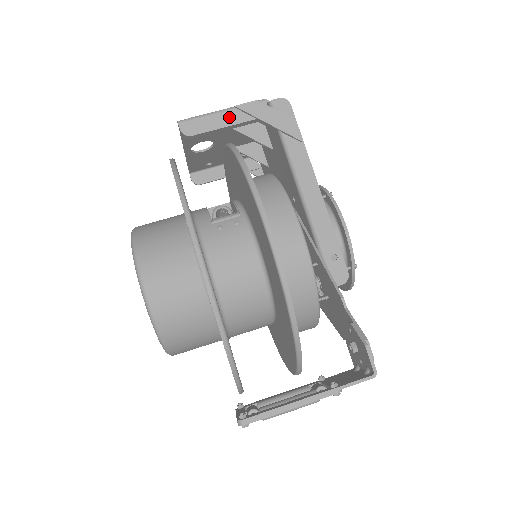
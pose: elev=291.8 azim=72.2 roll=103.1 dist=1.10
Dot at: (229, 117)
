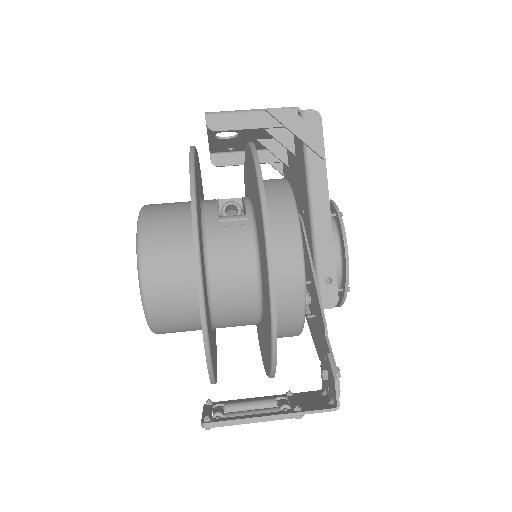
Dot at: (257, 119)
